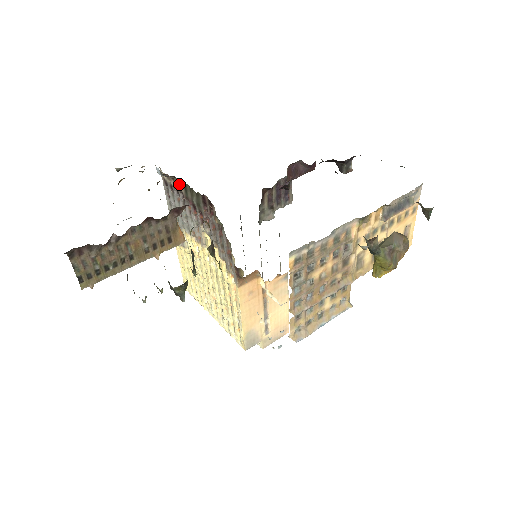
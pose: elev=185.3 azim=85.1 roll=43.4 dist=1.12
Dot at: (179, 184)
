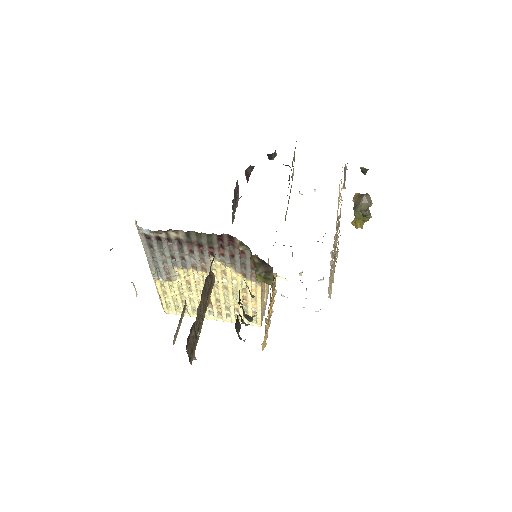
Dot at: (176, 234)
